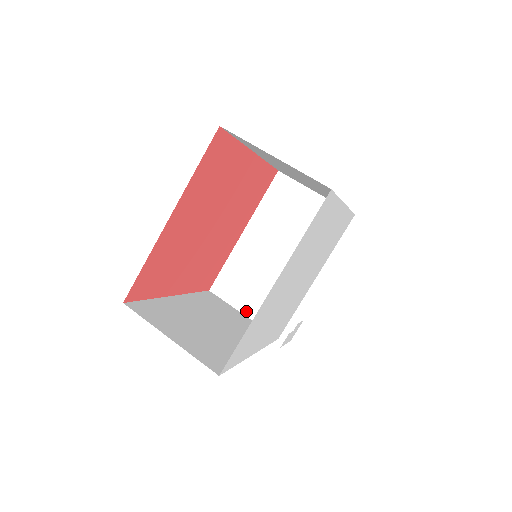
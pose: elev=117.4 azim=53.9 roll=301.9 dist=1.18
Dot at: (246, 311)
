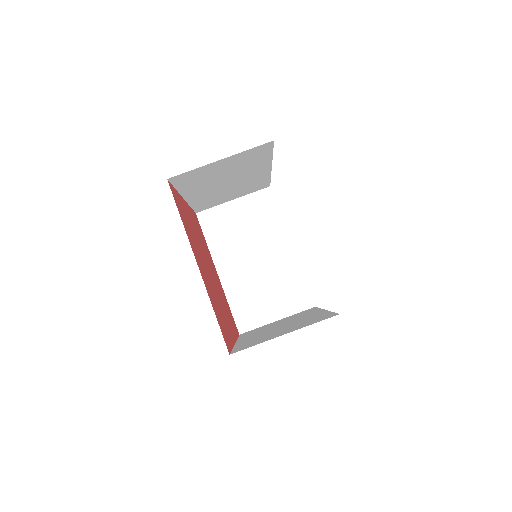
Dot at: (277, 316)
